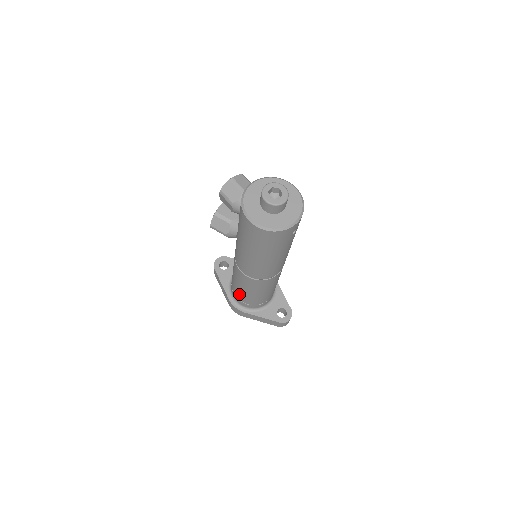
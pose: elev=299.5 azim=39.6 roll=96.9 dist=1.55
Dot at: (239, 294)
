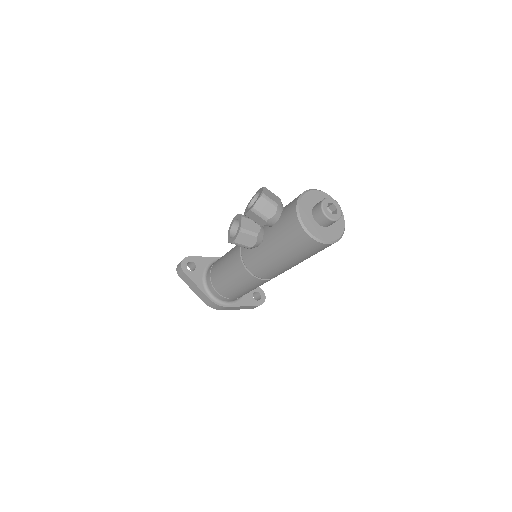
Dot at: (230, 293)
